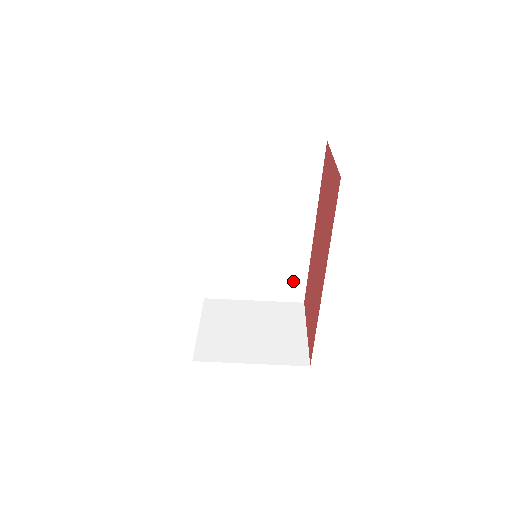
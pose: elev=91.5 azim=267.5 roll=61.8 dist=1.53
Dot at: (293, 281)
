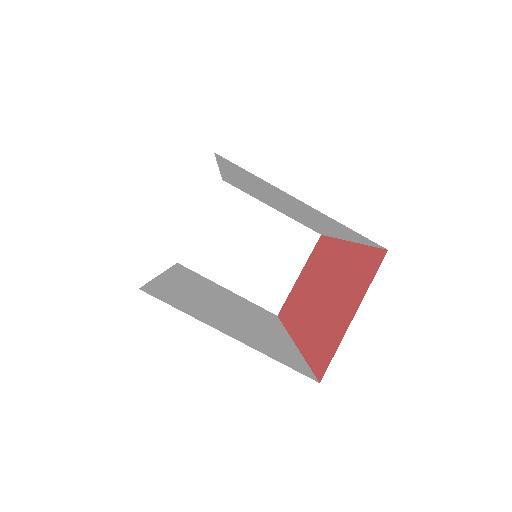
Dot at: (314, 228)
